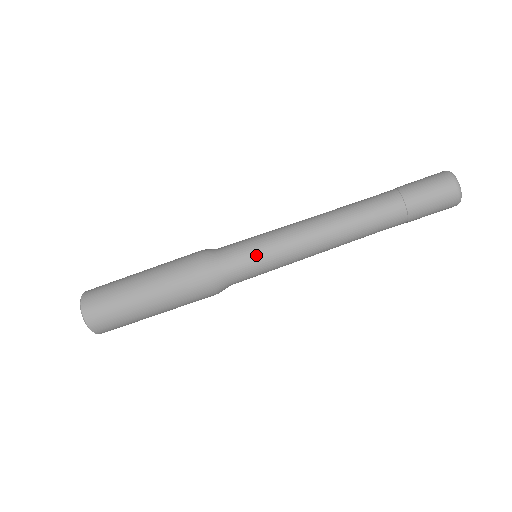
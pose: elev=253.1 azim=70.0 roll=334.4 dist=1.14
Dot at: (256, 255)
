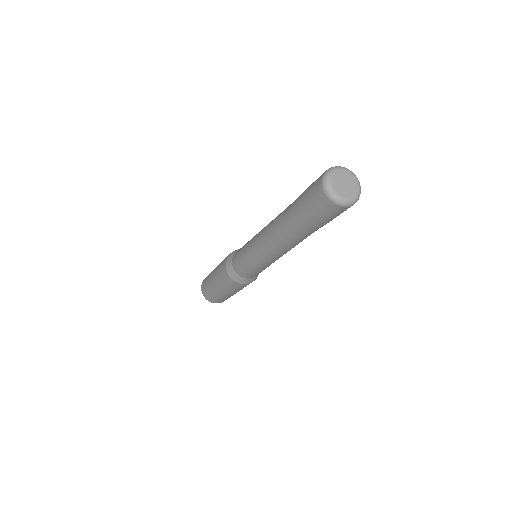
Dot at: (248, 267)
